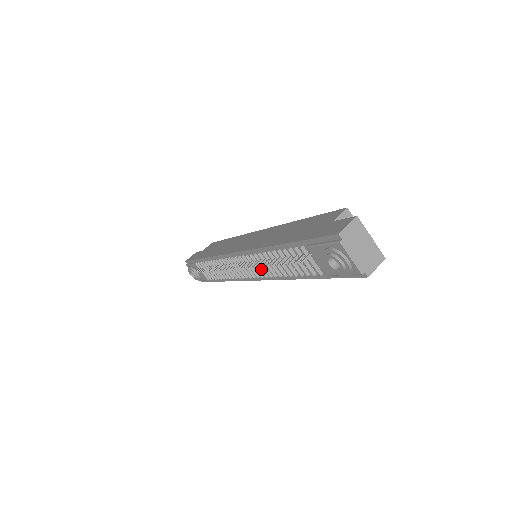
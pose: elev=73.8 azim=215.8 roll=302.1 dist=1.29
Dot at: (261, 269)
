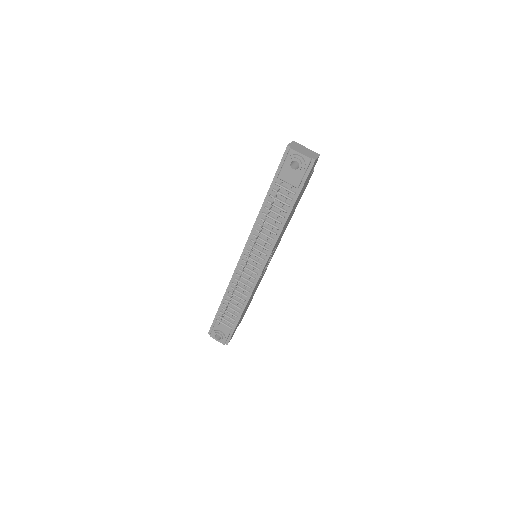
Dot at: (262, 246)
